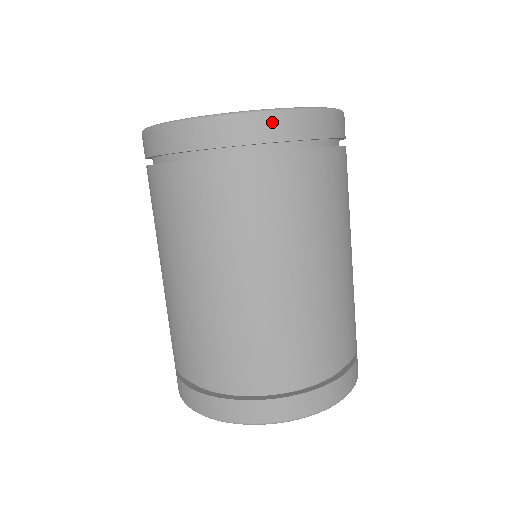
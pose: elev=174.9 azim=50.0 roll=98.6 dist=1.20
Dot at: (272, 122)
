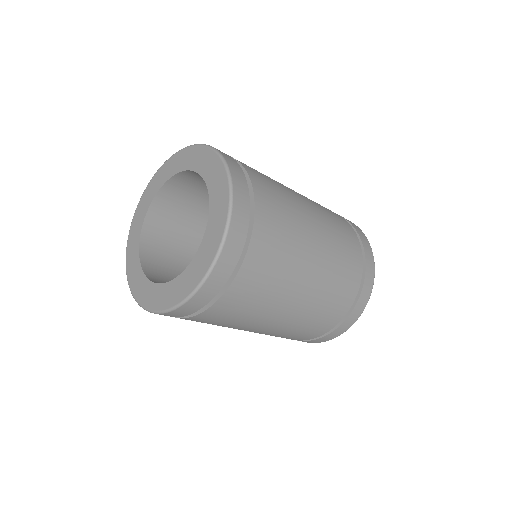
Dot at: (192, 304)
